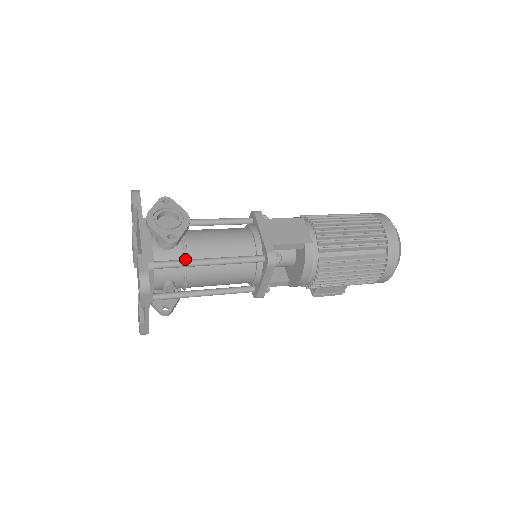
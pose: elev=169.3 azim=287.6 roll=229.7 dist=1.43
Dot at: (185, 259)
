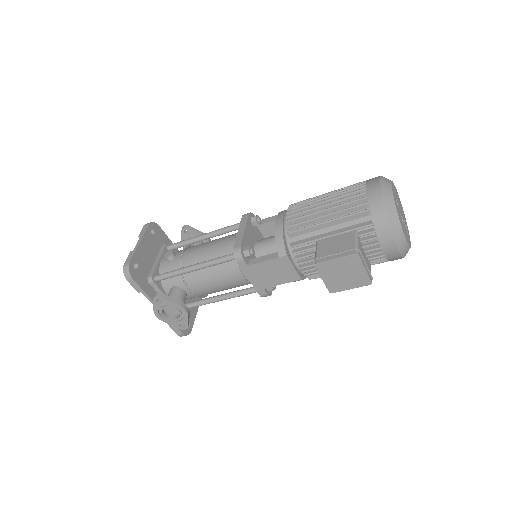
Dot at: occluded
